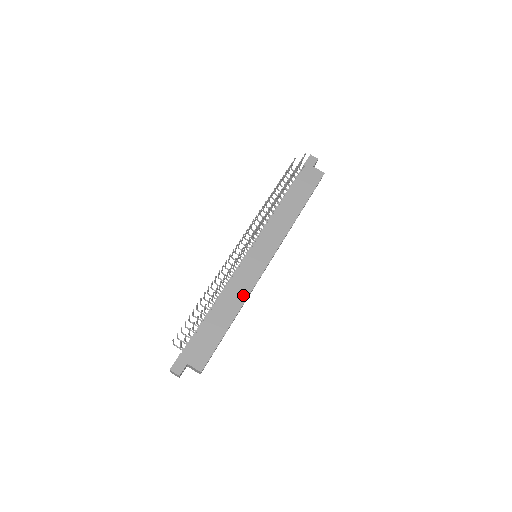
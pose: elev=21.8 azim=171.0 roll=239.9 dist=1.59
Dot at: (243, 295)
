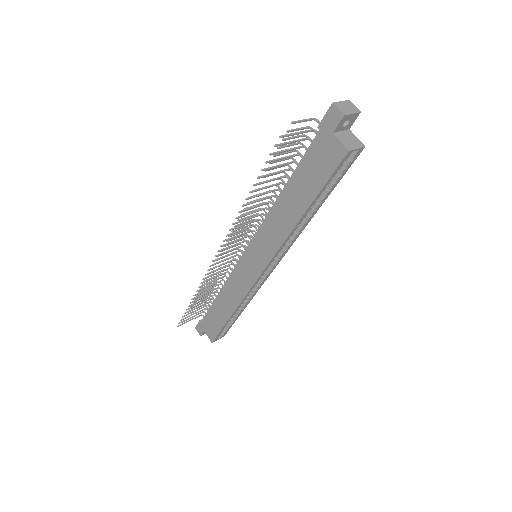
Dot at: (238, 297)
